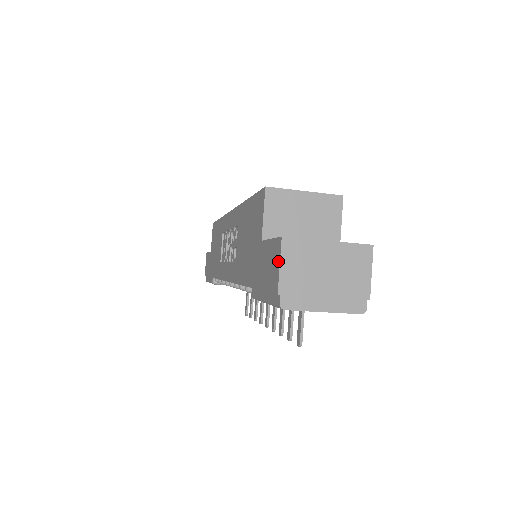
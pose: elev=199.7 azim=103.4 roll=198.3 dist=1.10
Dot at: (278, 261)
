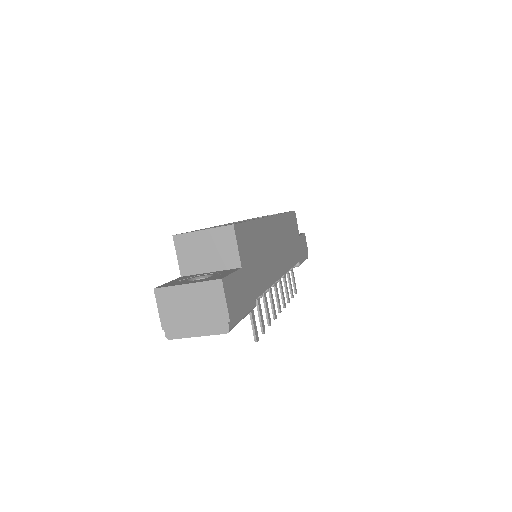
Dot at: (159, 305)
